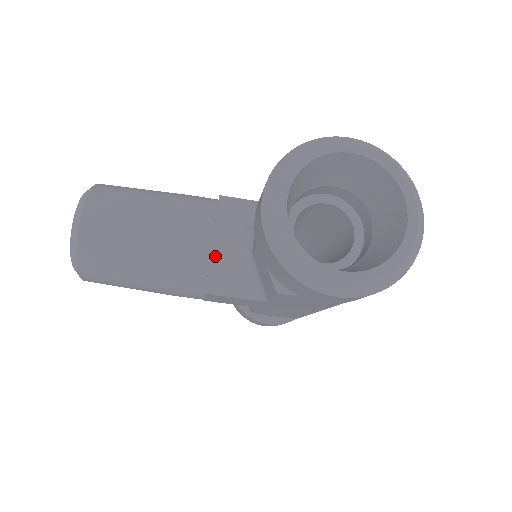
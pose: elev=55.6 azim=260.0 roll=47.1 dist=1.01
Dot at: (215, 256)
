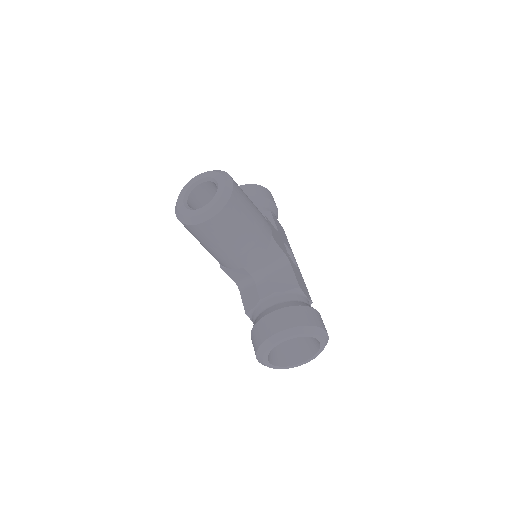
Dot at: (242, 269)
